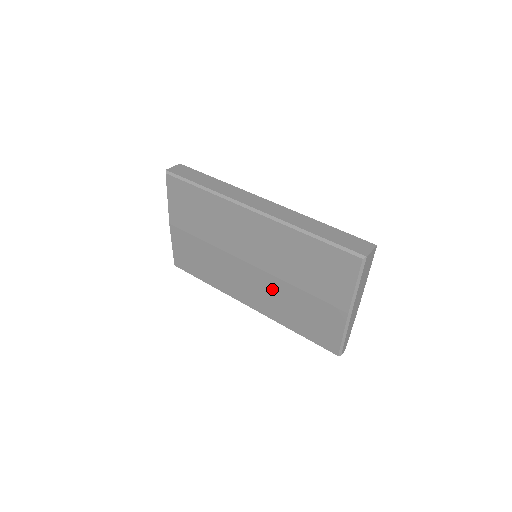
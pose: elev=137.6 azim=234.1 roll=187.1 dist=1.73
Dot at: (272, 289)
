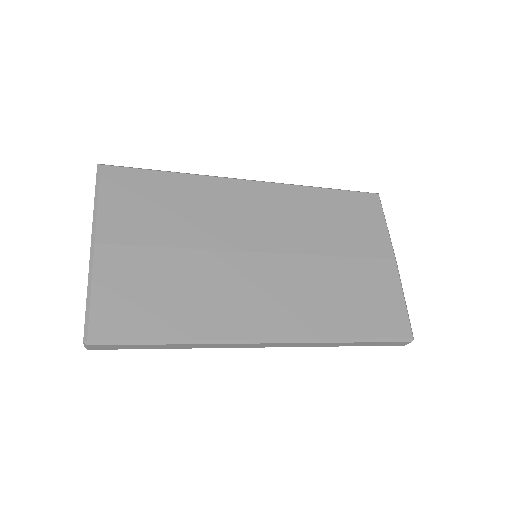
Dot at: (302, 278)
